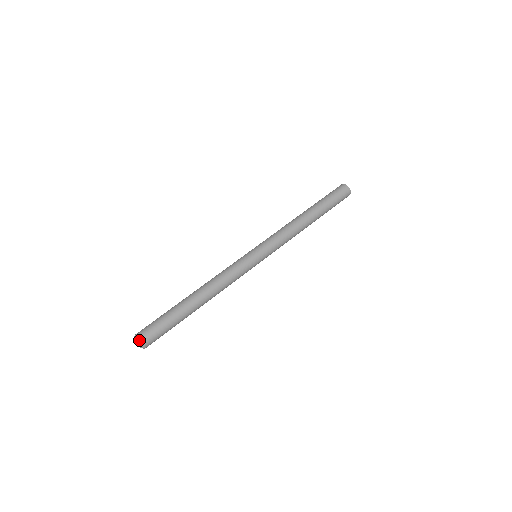
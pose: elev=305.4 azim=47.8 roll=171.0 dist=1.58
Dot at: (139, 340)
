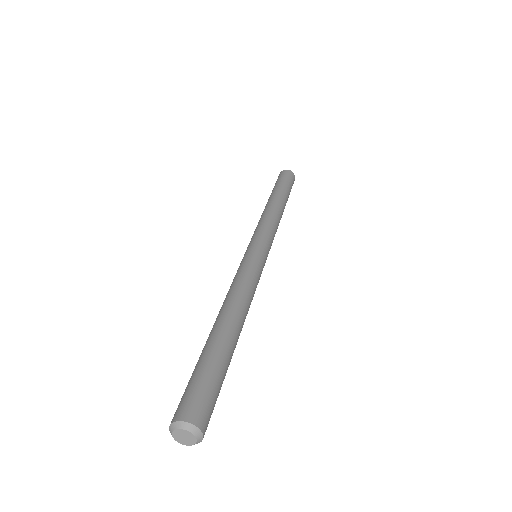
Dot at: (200, 431)
